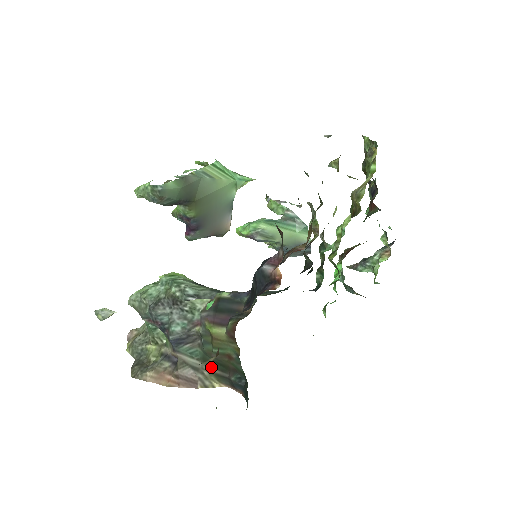
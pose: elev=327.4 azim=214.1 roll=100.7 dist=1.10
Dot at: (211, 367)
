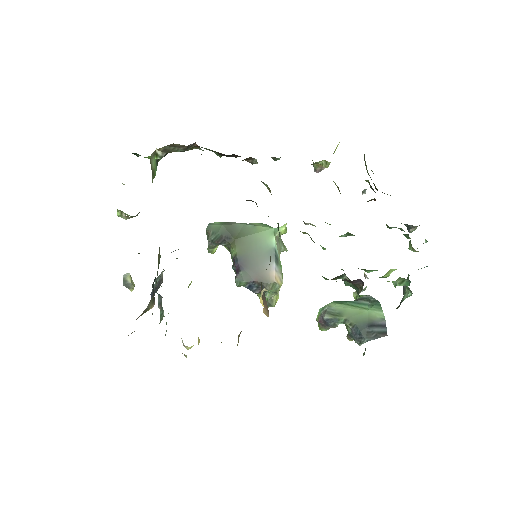
Dot at: occluded
